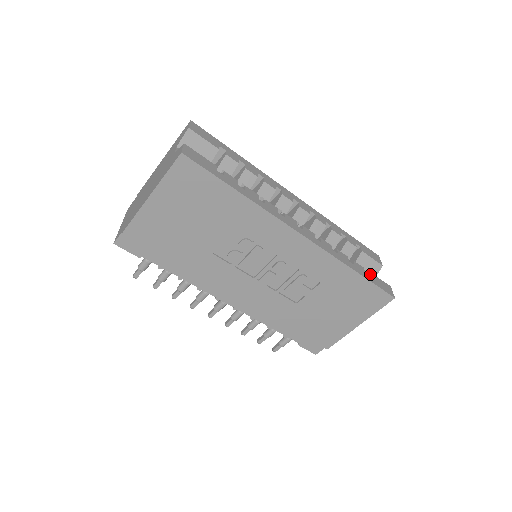
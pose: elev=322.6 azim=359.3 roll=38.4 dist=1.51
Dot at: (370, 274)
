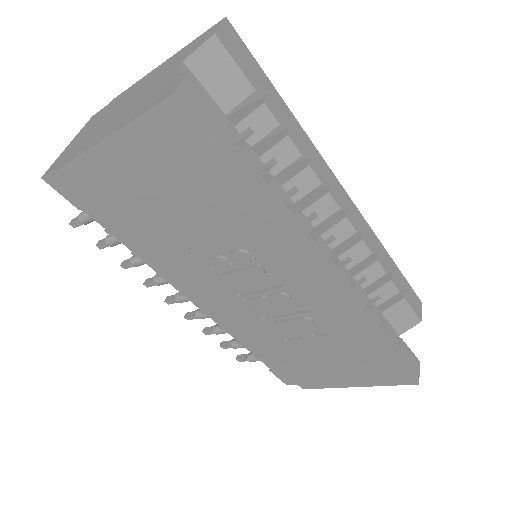
Dot at: (401, 344)
